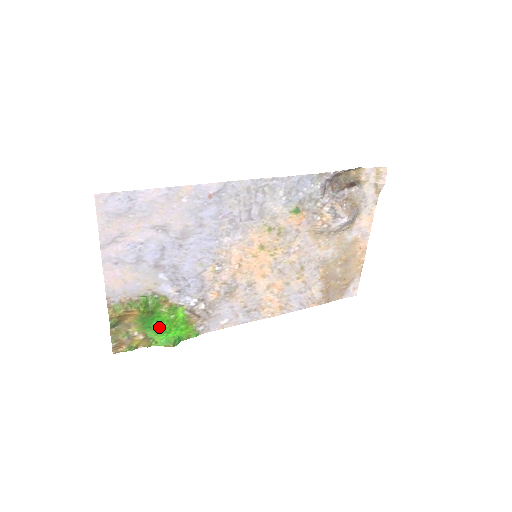
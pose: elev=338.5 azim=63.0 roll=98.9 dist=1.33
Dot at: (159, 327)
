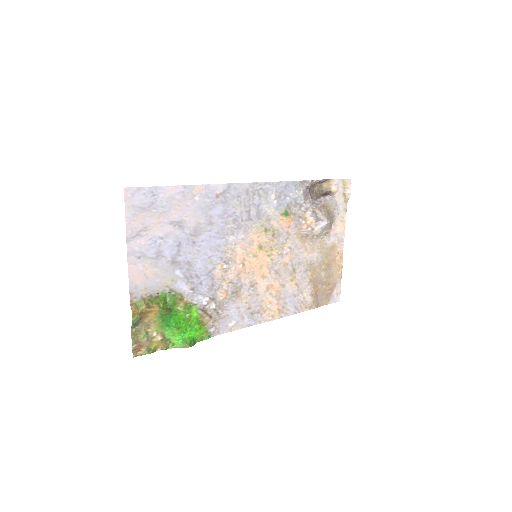
Dot at: (176, 326)
